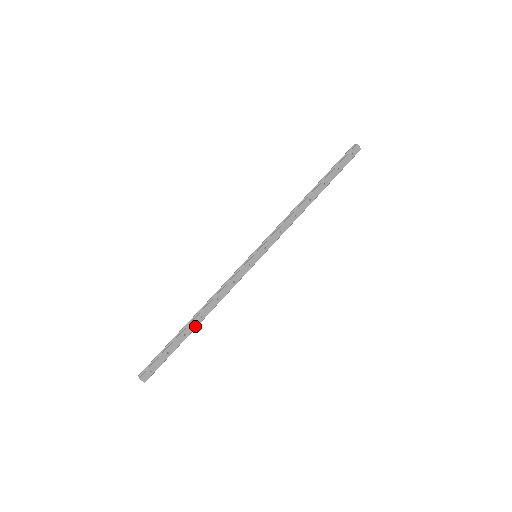
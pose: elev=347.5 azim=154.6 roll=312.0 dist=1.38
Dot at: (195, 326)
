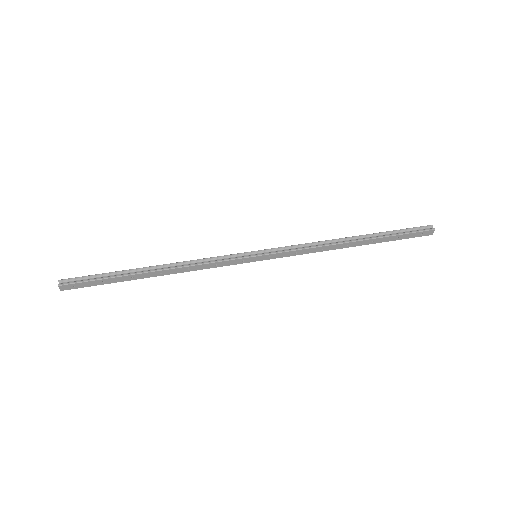
Dot at: (148, 276)
